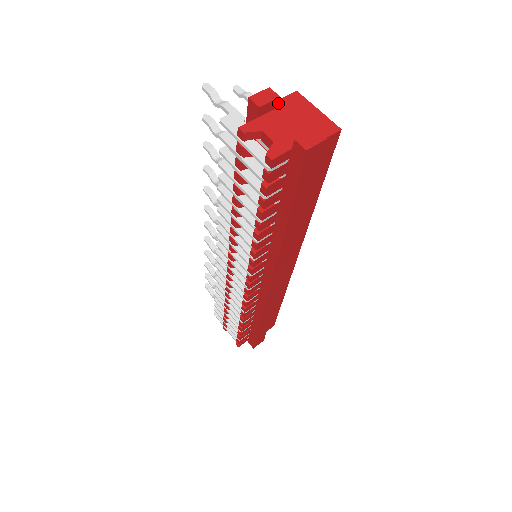
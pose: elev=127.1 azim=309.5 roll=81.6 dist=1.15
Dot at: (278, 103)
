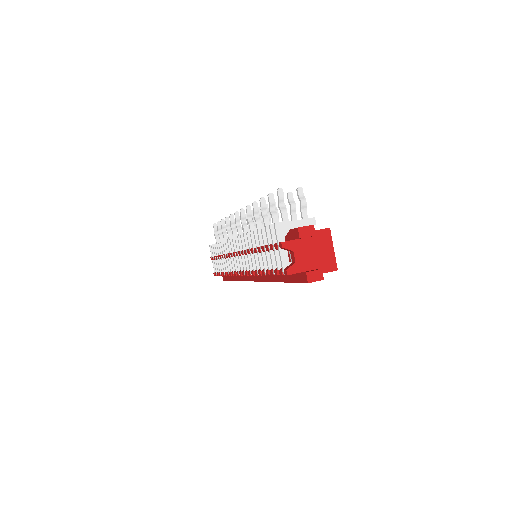
Dot at: (313, 236)
